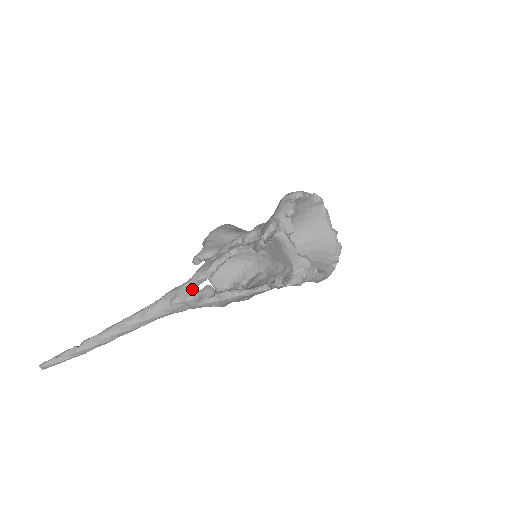
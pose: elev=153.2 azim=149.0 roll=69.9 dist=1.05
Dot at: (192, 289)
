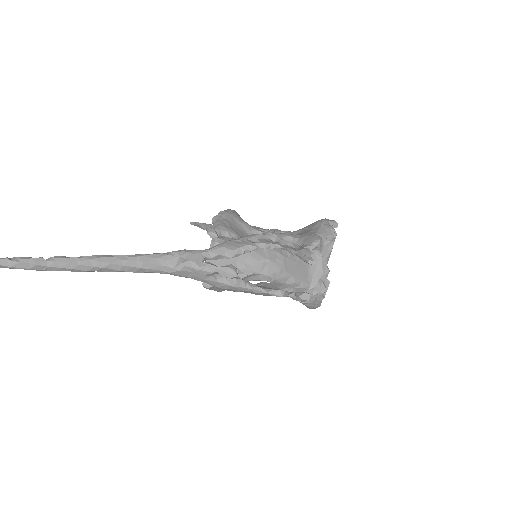
Dot at: (205, 260)
